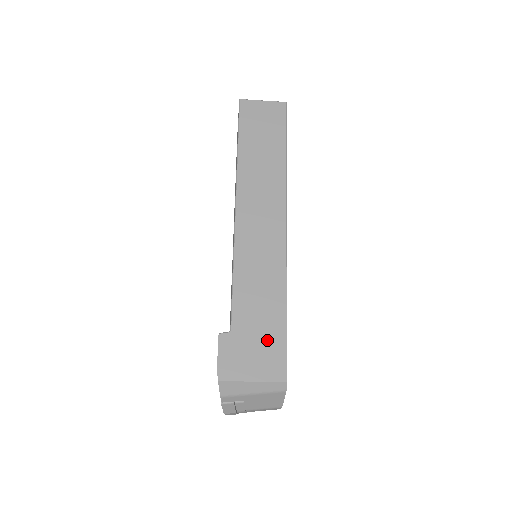
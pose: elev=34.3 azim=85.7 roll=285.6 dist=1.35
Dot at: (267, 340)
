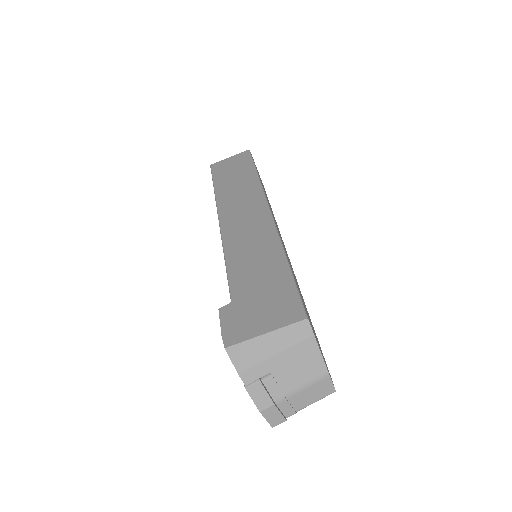
Dot at: (273, 293)
